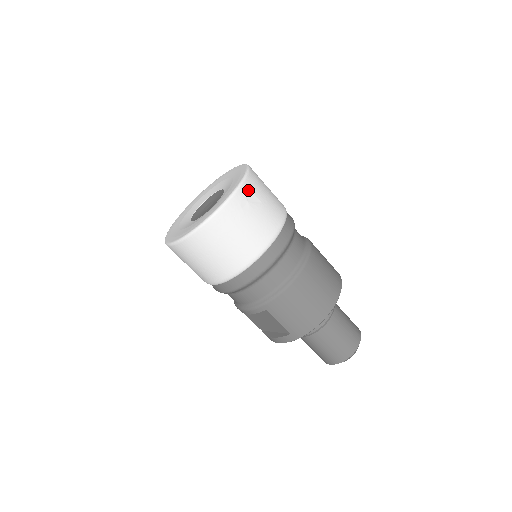
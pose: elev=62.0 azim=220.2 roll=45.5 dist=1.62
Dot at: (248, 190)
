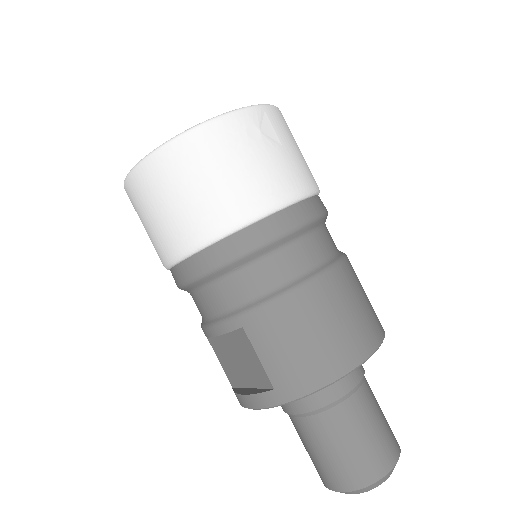
Dot at: (266, 119)
